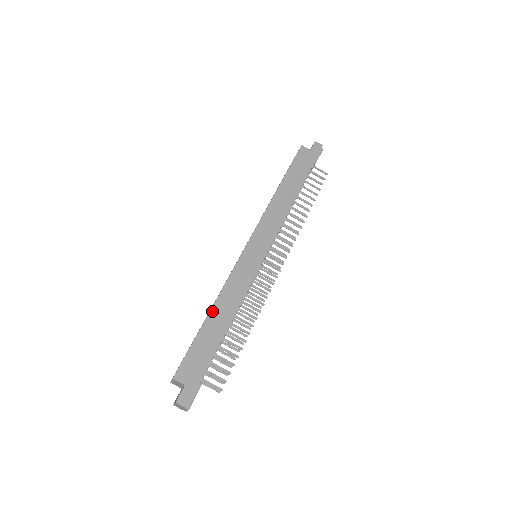
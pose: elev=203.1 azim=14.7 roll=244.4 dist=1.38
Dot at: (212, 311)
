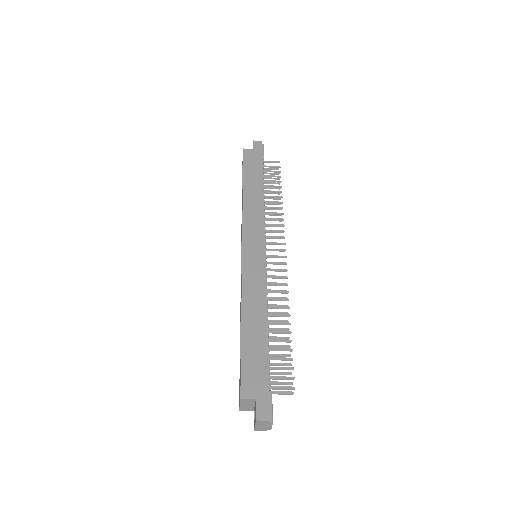
Dot at: (243, 319)
